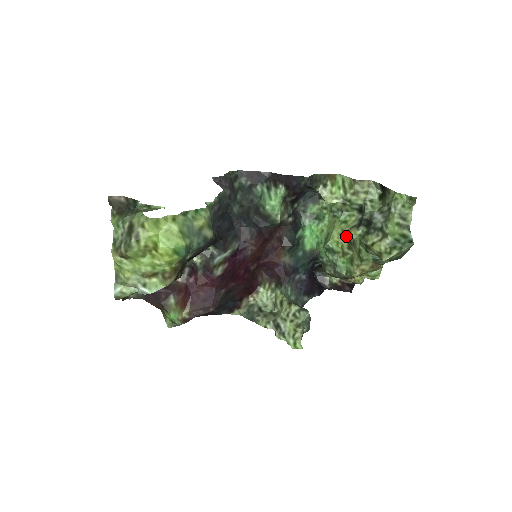
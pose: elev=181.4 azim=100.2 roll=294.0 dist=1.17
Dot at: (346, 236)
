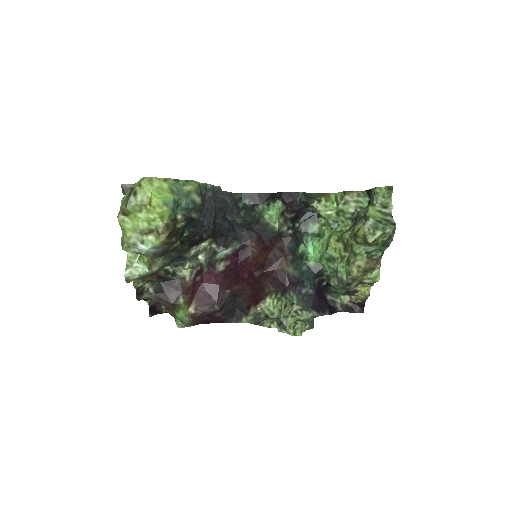
Dot at: (341, 240)
